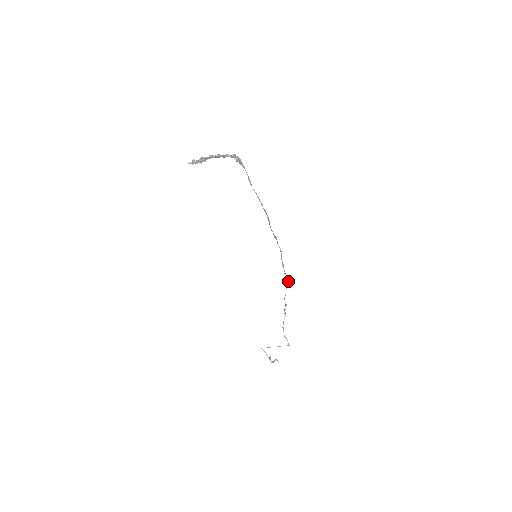
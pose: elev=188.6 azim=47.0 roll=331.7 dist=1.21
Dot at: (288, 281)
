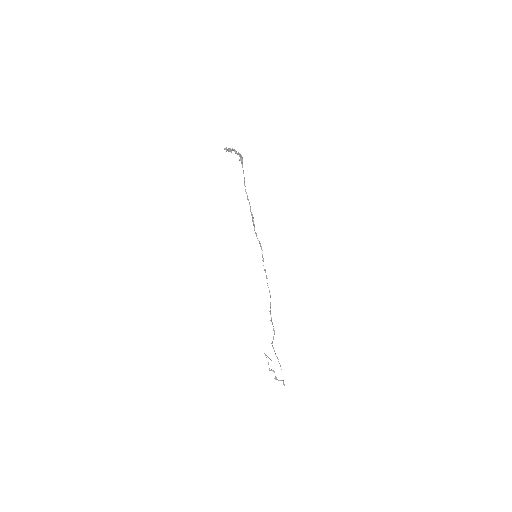
Dot at: (270, 296)
